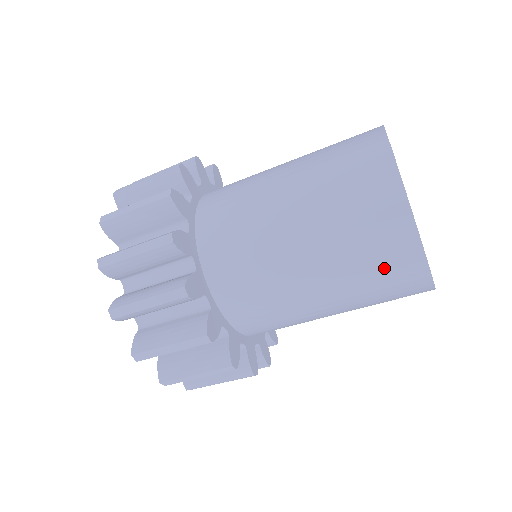
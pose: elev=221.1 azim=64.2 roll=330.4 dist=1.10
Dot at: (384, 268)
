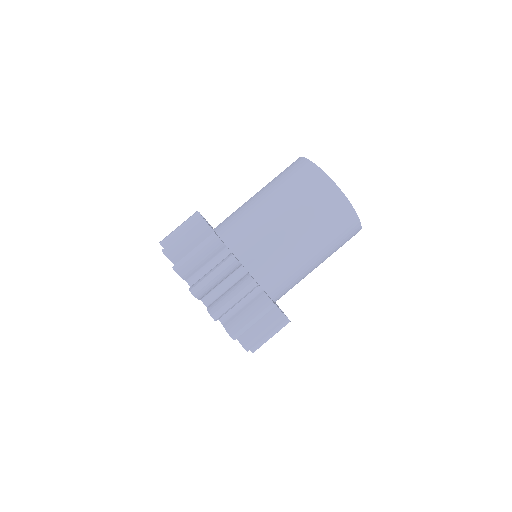
Dot at: (331, 214)
